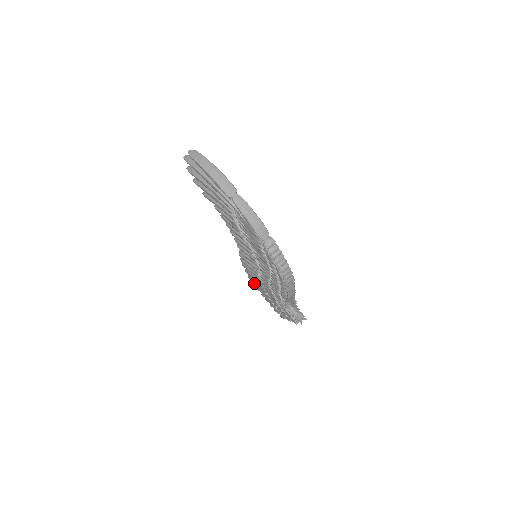
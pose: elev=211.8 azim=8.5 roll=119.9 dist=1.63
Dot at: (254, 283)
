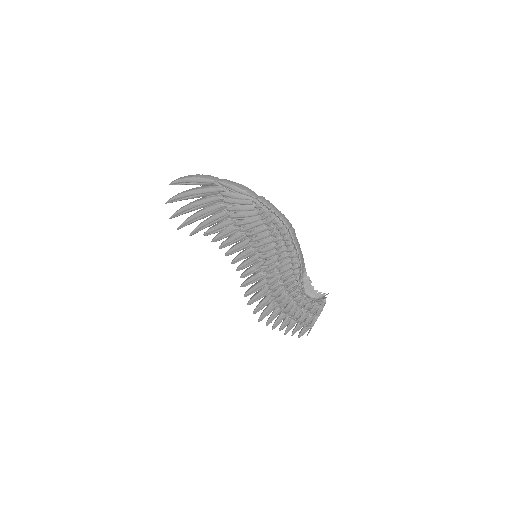
Dot at: (267, 320)
